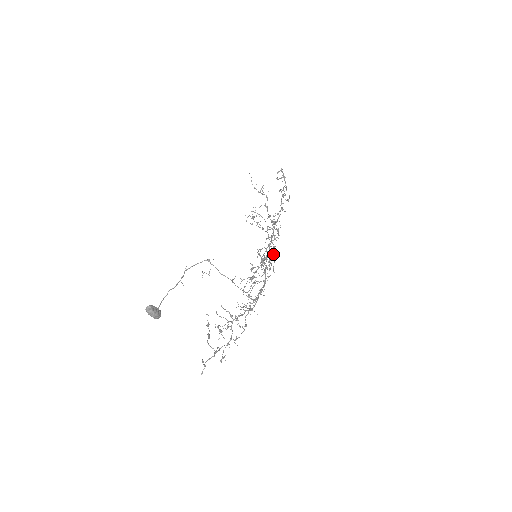
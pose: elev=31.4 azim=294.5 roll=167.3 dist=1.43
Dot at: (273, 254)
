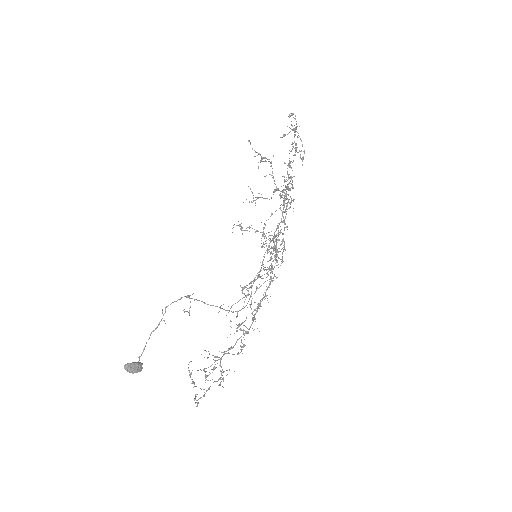
Dot at: occluded
